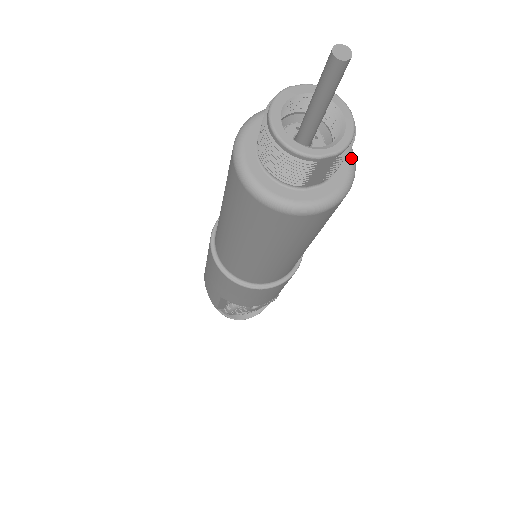
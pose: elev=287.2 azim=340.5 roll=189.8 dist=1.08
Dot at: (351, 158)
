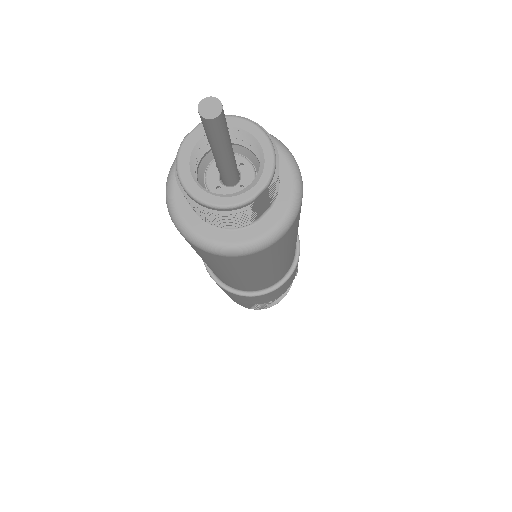
Dot at: (287, 158)
